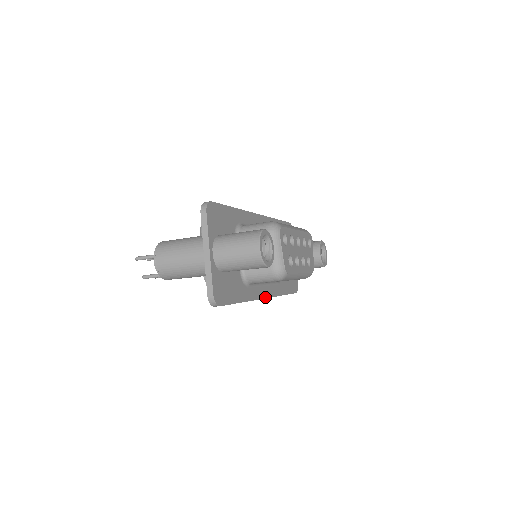
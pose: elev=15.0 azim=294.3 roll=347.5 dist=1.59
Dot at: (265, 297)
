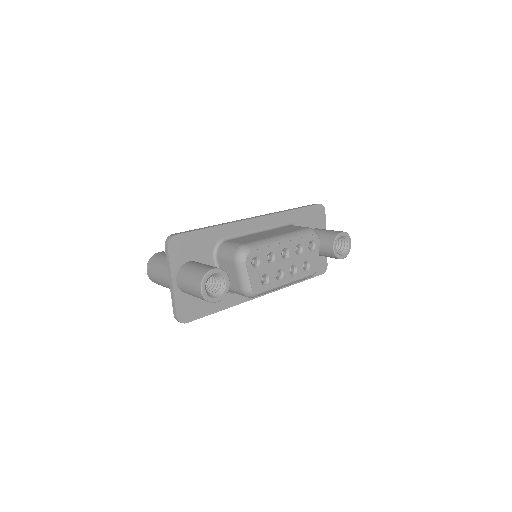
Dot at: (262, 295)
